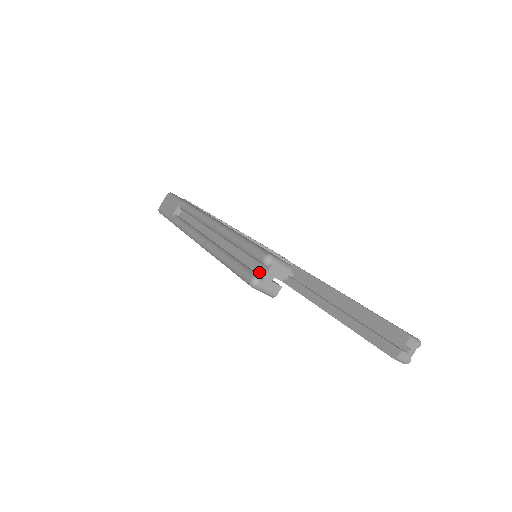
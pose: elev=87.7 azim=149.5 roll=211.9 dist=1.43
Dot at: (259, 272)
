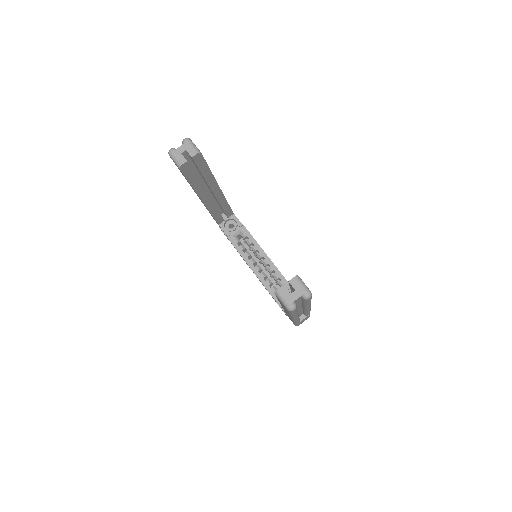
Dot at: occluded
